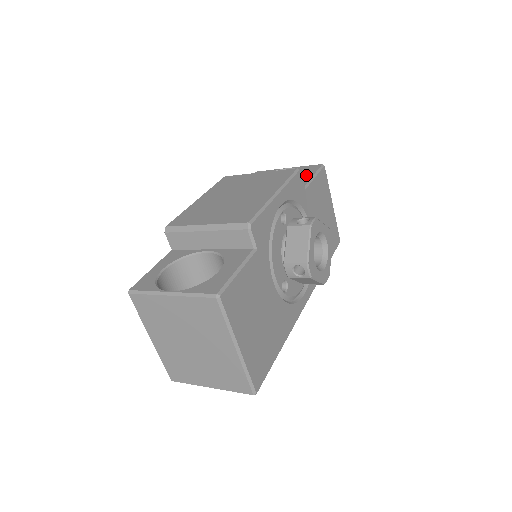
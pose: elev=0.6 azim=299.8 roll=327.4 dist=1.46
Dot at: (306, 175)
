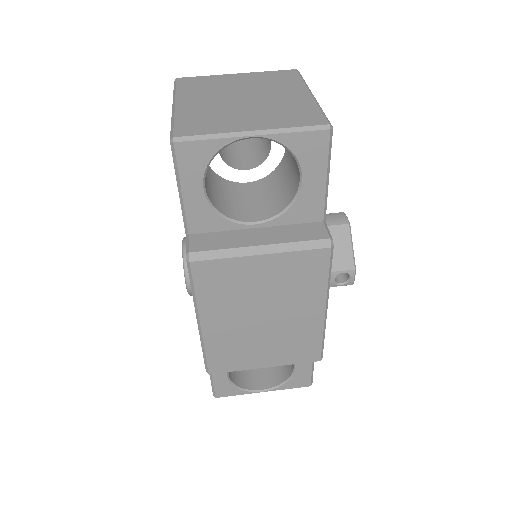
Dot at: (312, 180)
